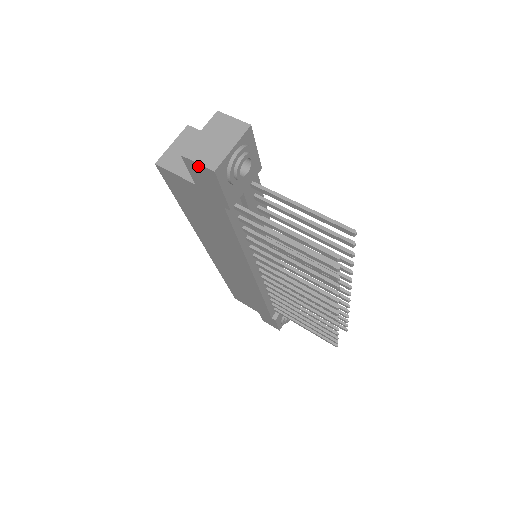
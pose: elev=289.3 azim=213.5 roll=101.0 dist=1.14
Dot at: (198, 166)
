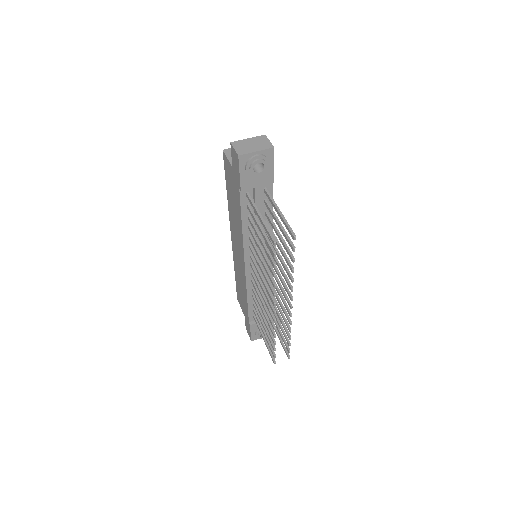
Dot at: (234, 151)
